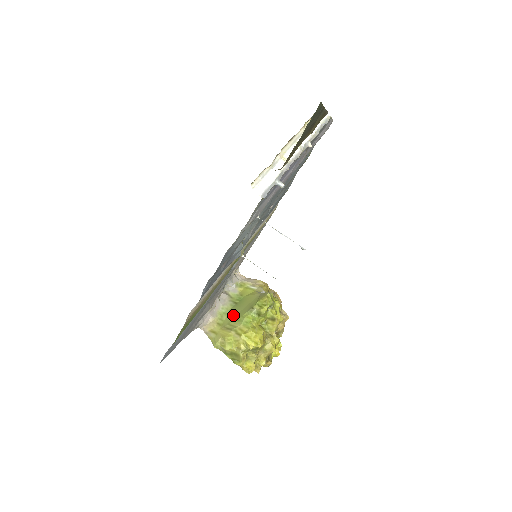
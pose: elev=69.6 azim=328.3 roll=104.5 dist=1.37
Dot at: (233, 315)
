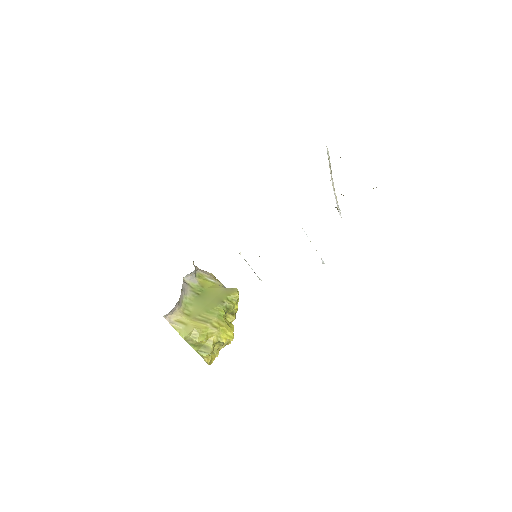
Dot at: (201, 306)
